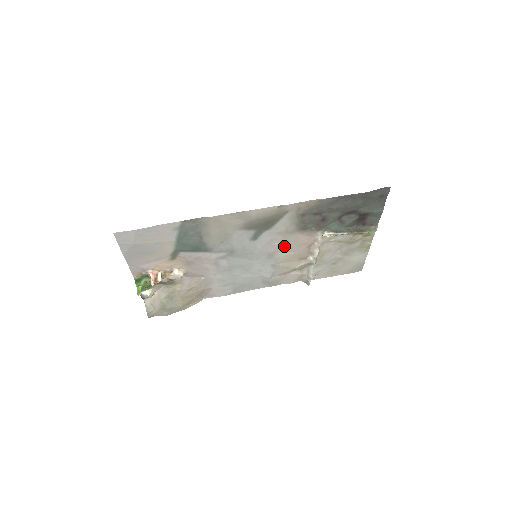
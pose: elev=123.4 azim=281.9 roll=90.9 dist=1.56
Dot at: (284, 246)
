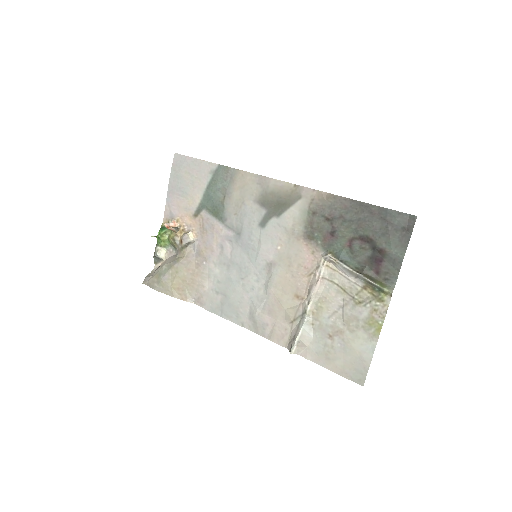
Dot at: (285, 258)
